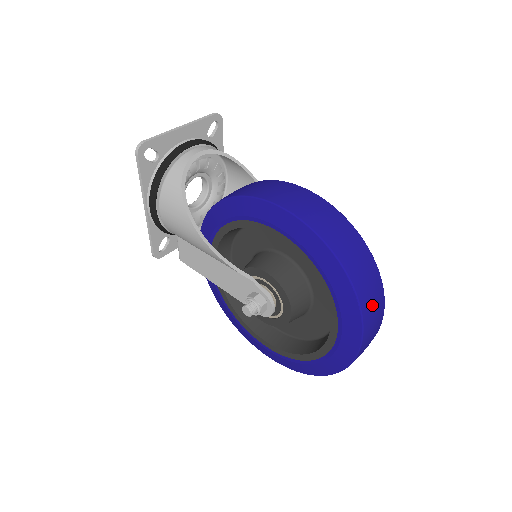
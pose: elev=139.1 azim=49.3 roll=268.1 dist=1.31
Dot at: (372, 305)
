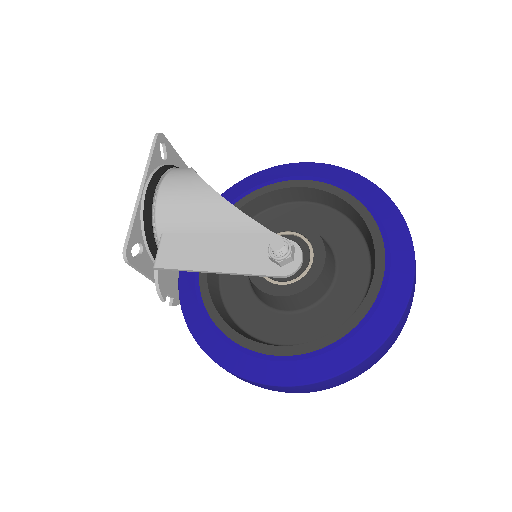
Dot at: occluded
